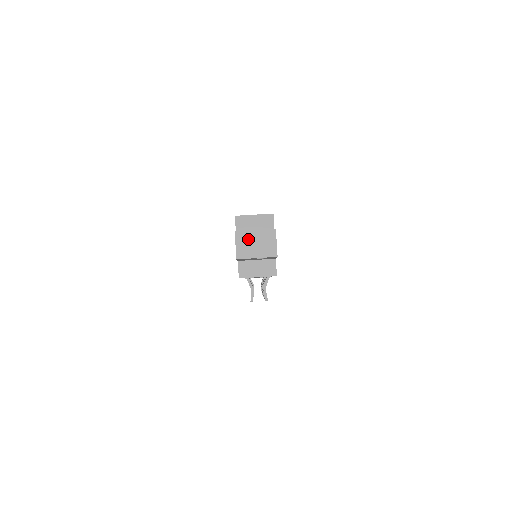
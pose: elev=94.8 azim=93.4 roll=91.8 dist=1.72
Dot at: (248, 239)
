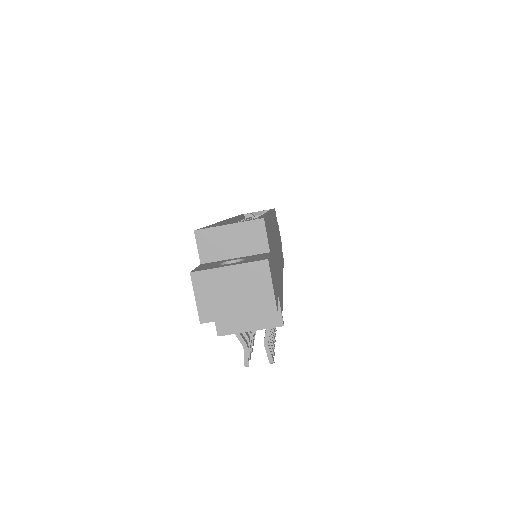
Dot at: (217, 284)
